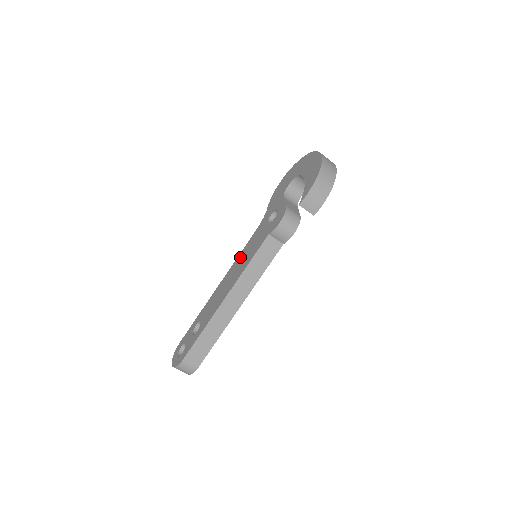
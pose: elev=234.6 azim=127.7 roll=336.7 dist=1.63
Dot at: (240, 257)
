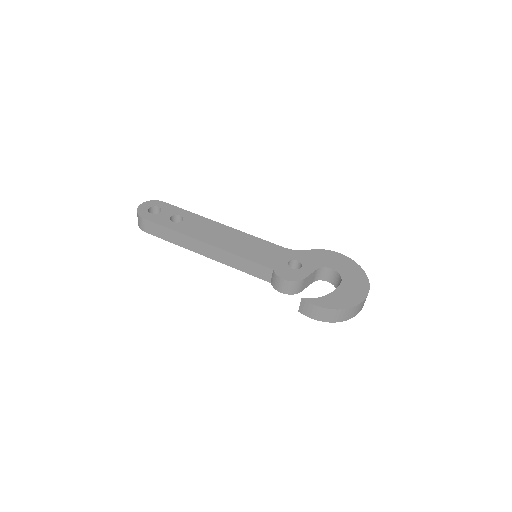
Dot at: (252, 240)
